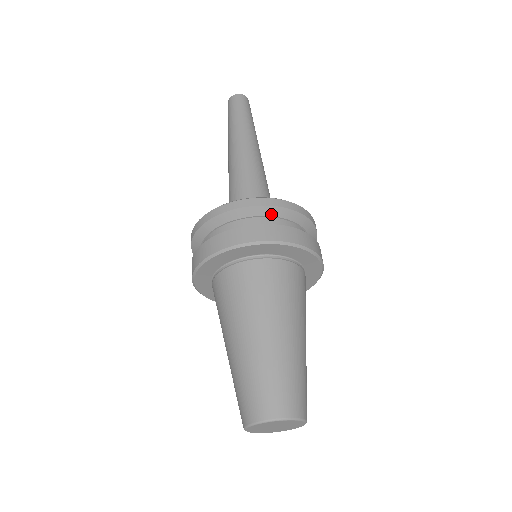
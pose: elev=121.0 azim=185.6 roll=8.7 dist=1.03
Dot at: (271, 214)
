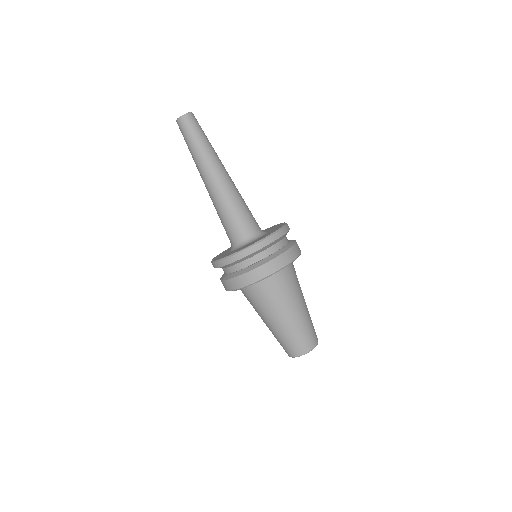
Dot at: (271, 245)
